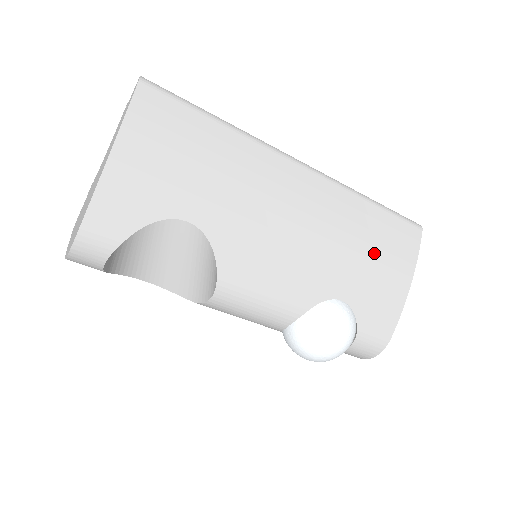
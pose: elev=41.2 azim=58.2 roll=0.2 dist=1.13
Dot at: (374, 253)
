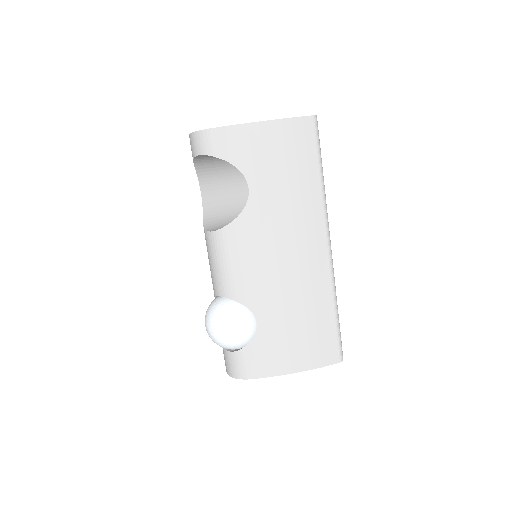
Dot at: (302, 329)
